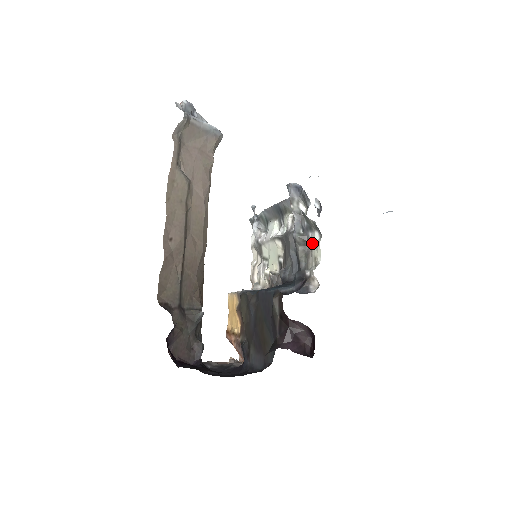
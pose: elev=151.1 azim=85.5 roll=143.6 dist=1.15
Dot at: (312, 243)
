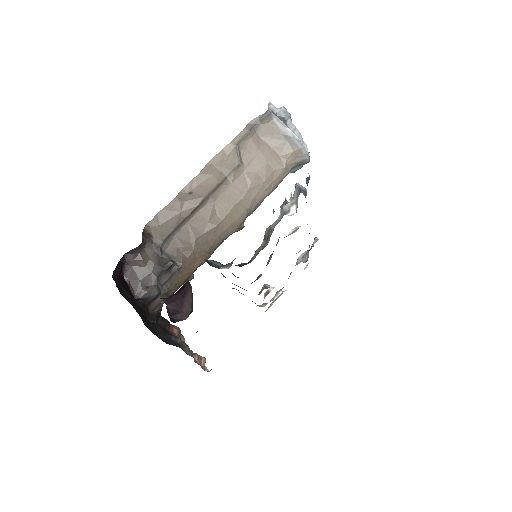
Dot at: (269, 237)
